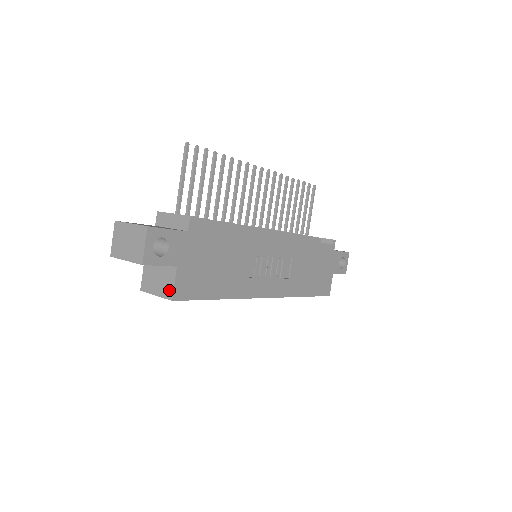
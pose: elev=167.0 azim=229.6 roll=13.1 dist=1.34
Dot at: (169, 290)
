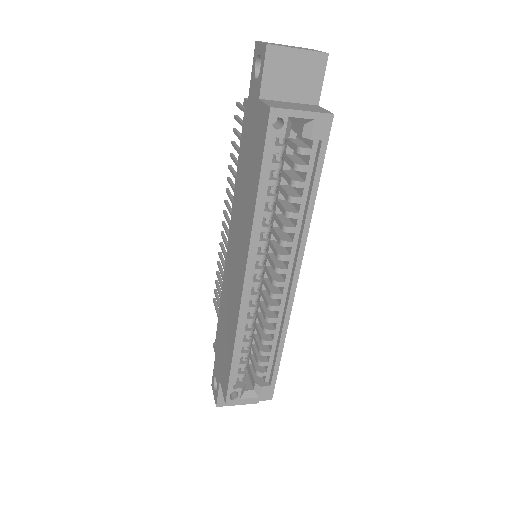
Dot at: (322, 110)
